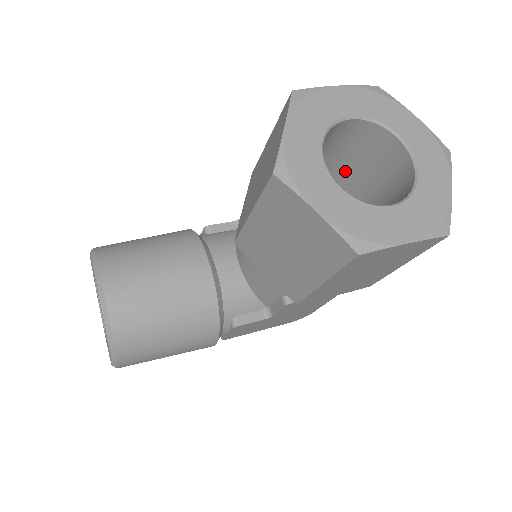
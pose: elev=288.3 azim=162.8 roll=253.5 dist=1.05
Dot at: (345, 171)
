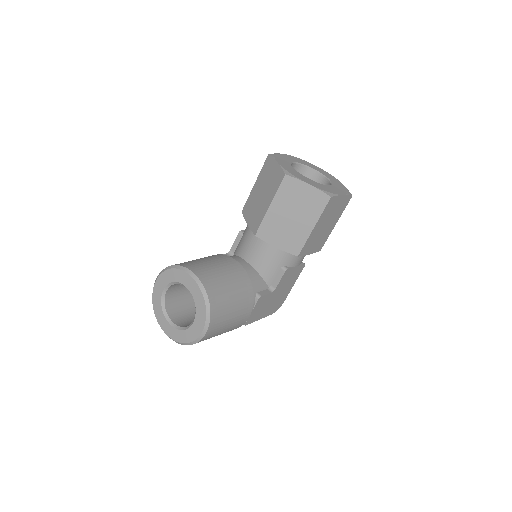
Dot at: occluded
